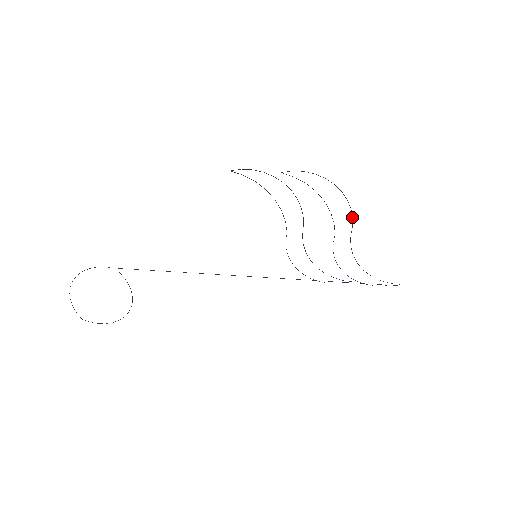
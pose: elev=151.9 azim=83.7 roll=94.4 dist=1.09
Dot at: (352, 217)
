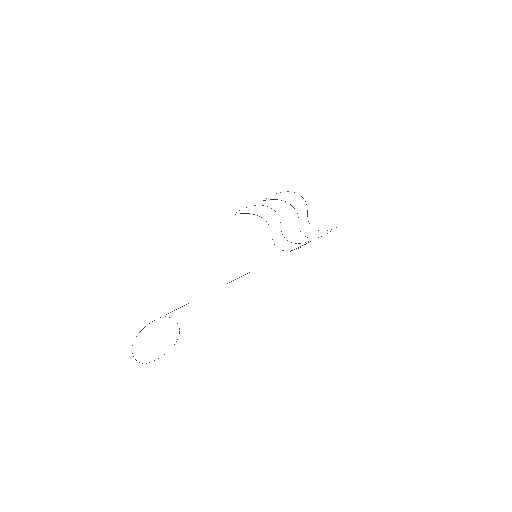
Dot at: occluded
